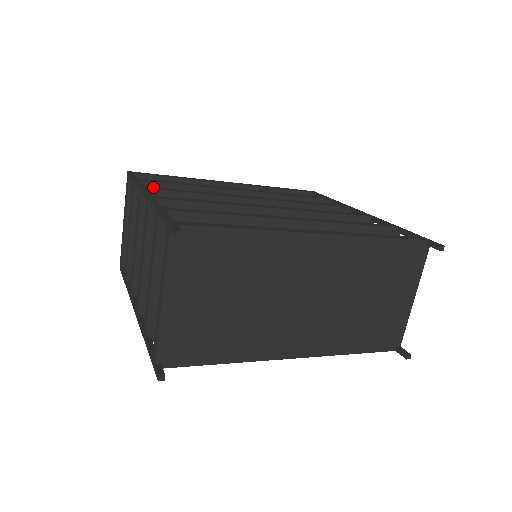
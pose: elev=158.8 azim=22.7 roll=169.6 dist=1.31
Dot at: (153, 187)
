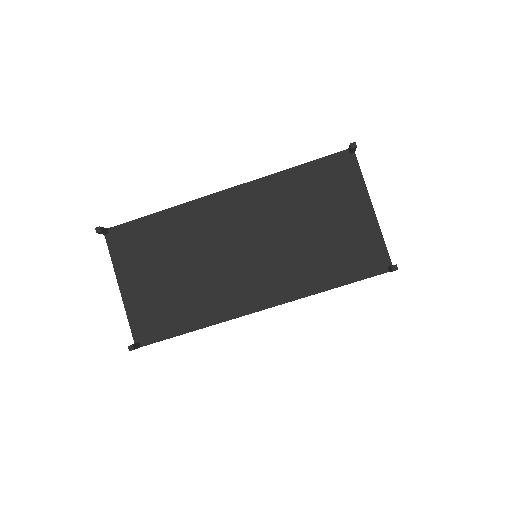
Dot at: occluded
